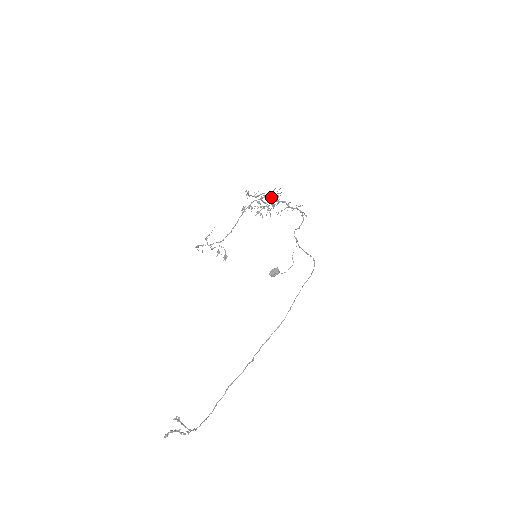
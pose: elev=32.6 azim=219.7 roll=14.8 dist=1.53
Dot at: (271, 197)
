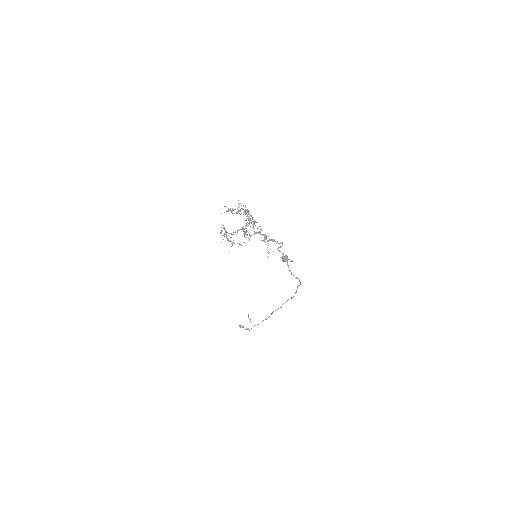
Dot at: occluded
